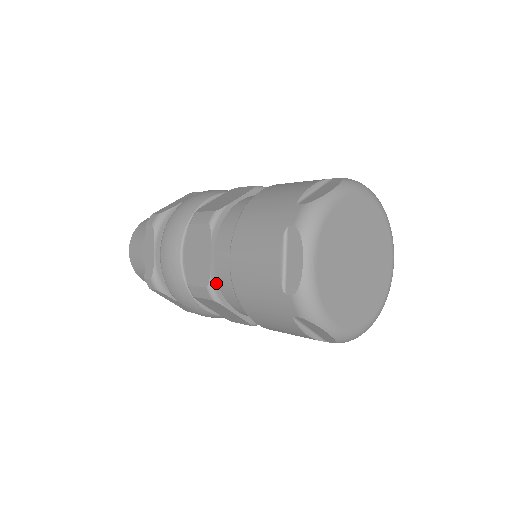
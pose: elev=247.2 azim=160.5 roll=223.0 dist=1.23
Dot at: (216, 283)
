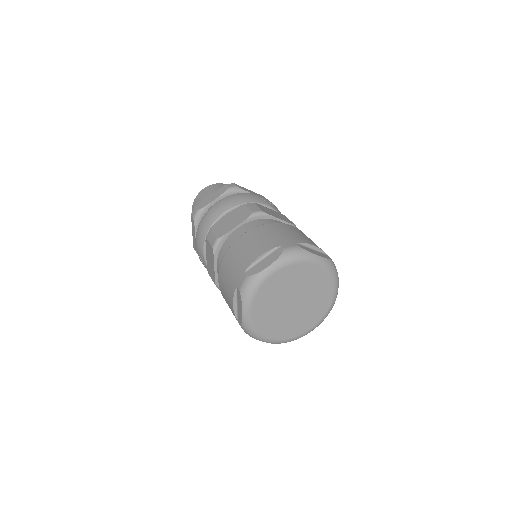
Dot at: occluded
